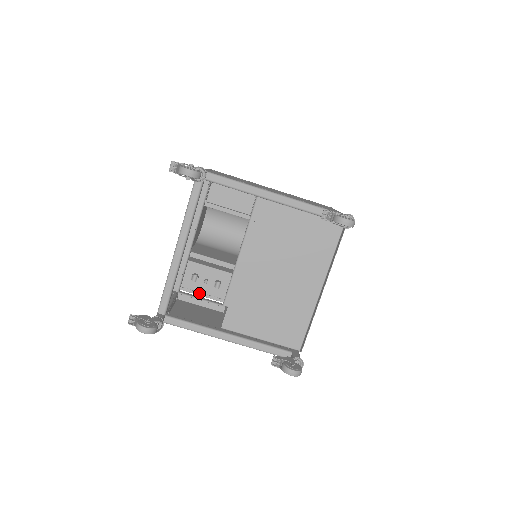
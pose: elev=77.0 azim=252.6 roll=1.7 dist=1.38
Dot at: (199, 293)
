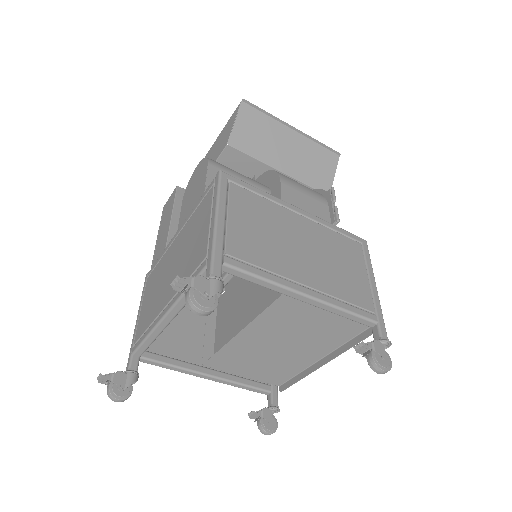
Dot at: occluded
